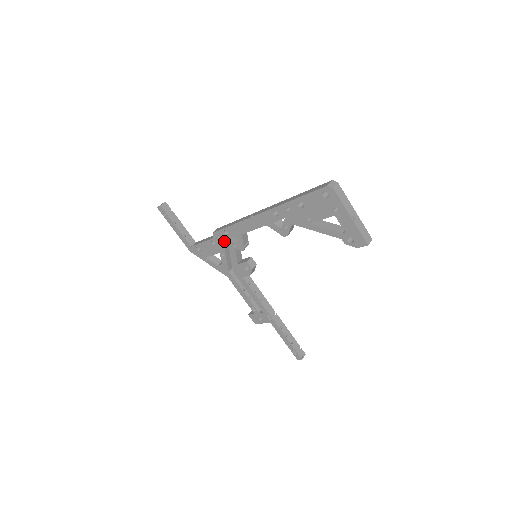
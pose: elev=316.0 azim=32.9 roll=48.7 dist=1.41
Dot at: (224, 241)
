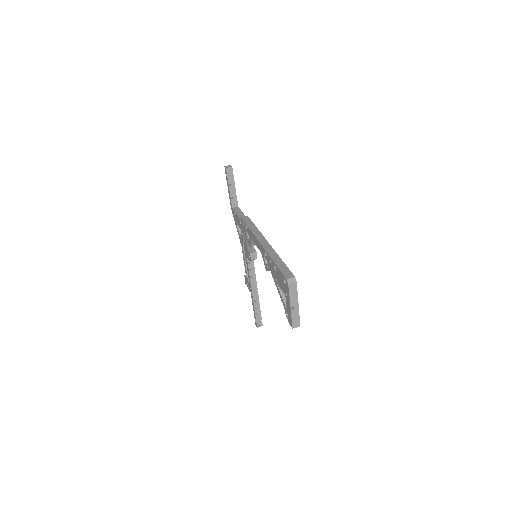
Dot at: (245, 229)
